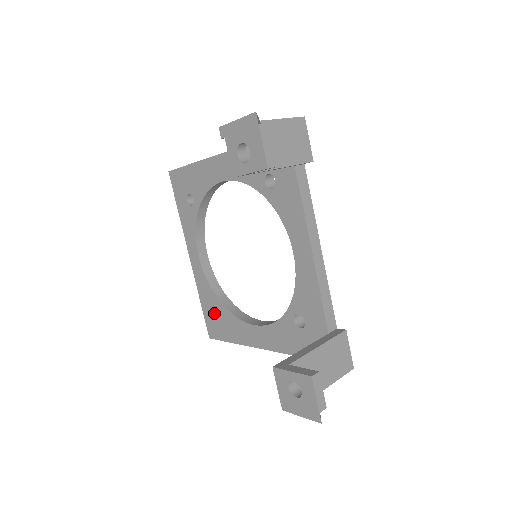
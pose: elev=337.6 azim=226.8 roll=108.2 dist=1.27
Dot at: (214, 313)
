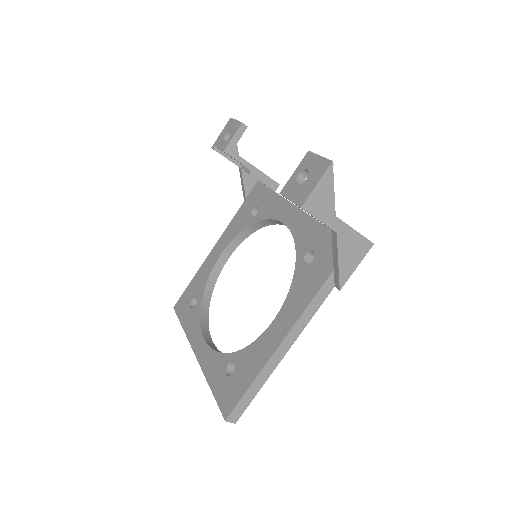
Dot at: (227, 376)
